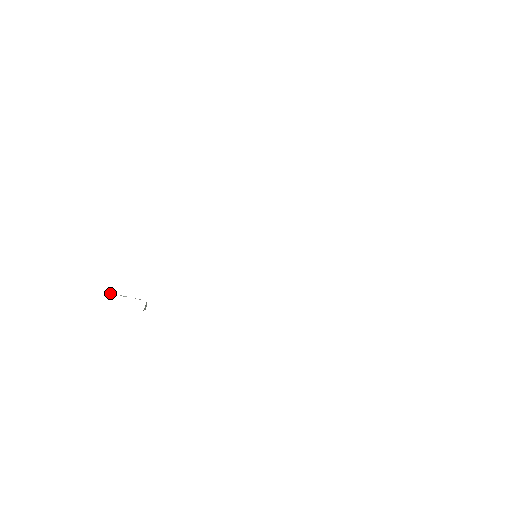
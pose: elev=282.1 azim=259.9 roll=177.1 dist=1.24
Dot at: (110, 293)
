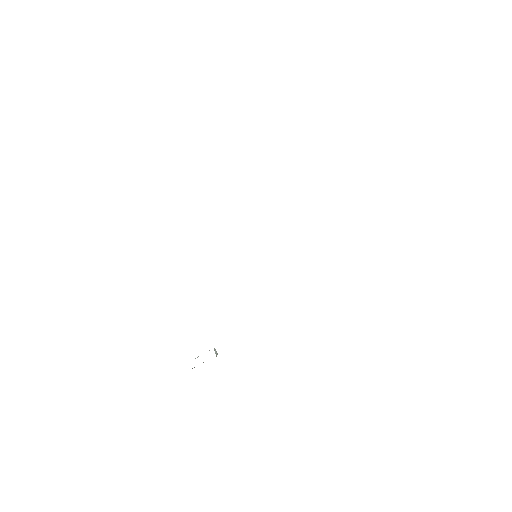
Dot at: occluded
